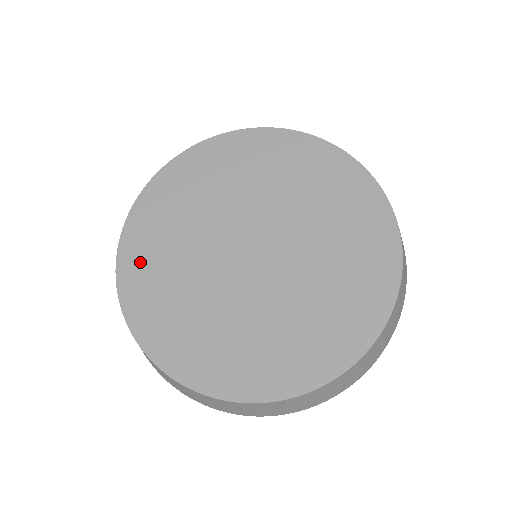
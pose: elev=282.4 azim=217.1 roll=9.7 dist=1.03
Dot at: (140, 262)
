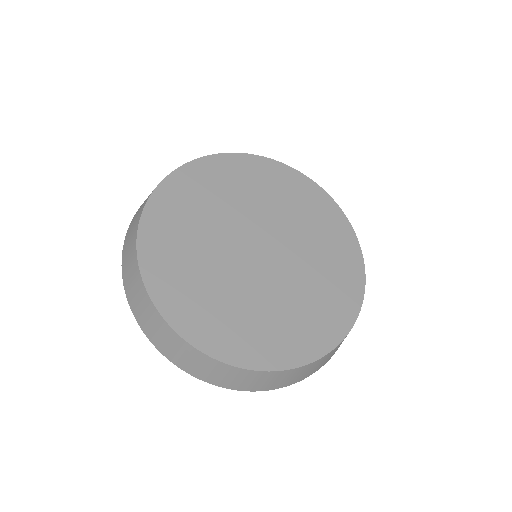
Dot at: (174, 201)
